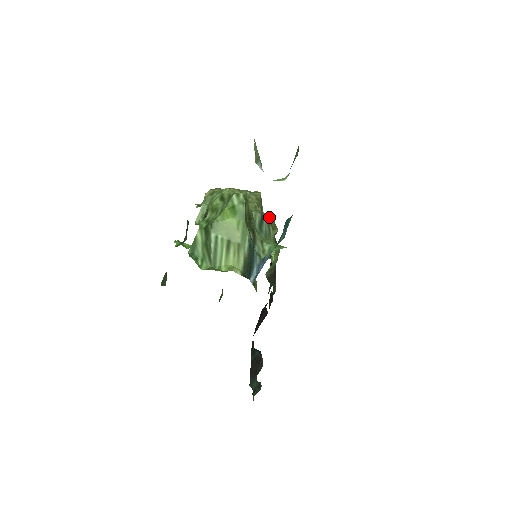
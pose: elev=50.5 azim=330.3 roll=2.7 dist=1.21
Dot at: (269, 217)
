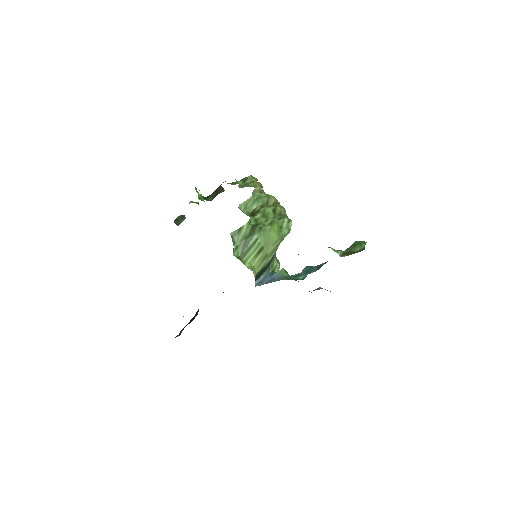
Dot at: occluded
